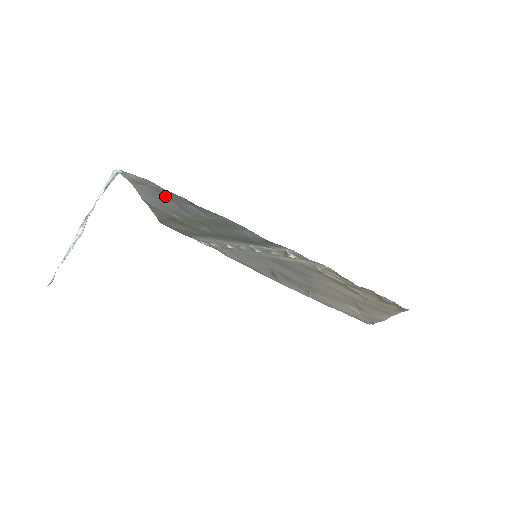
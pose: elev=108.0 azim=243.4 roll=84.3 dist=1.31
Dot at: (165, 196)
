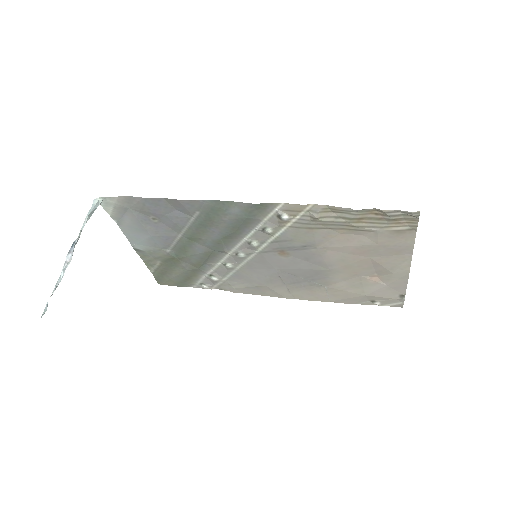
Dot at: (149, 216)
